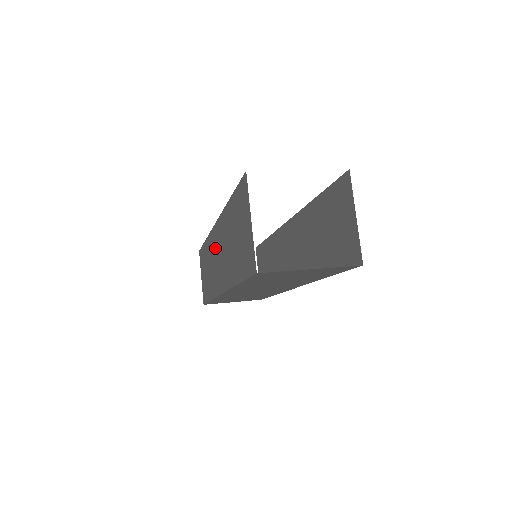
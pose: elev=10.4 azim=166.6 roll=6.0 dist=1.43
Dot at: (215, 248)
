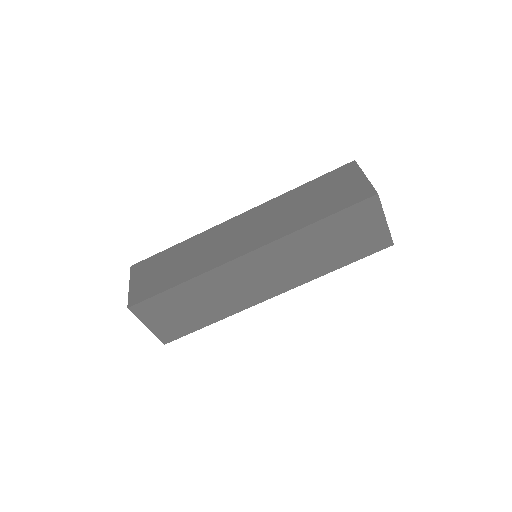
Dot at: (231, 231)
